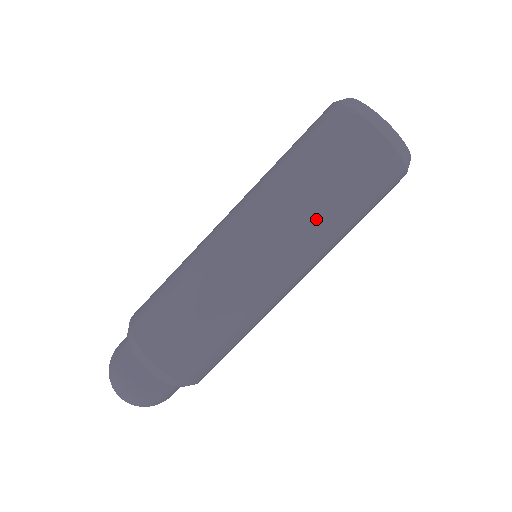
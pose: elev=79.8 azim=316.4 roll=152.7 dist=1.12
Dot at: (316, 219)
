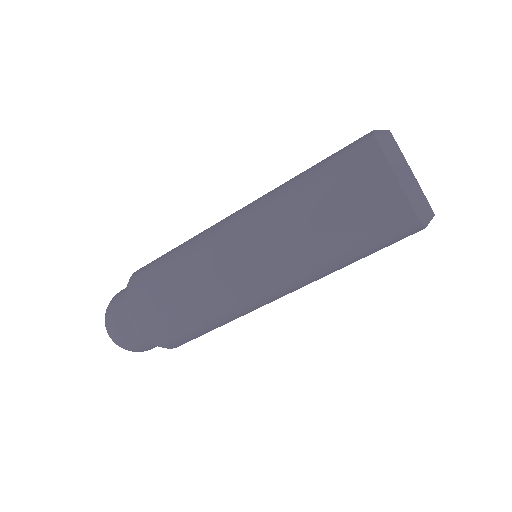
Dot at: (295, 222)
